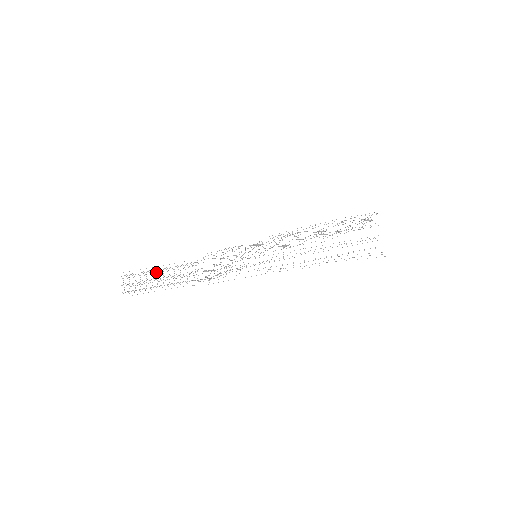
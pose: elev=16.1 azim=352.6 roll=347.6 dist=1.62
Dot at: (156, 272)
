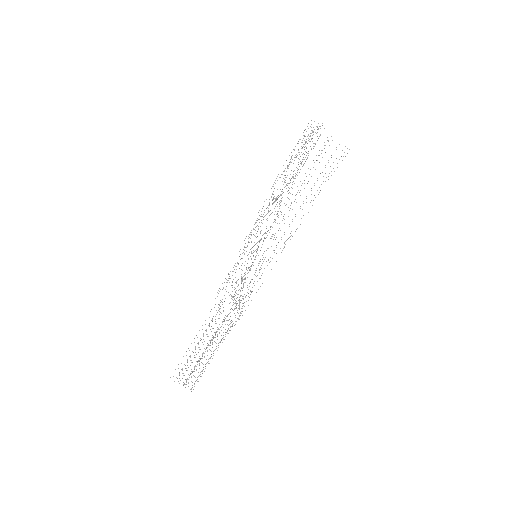
Dot at: (195, 348)
